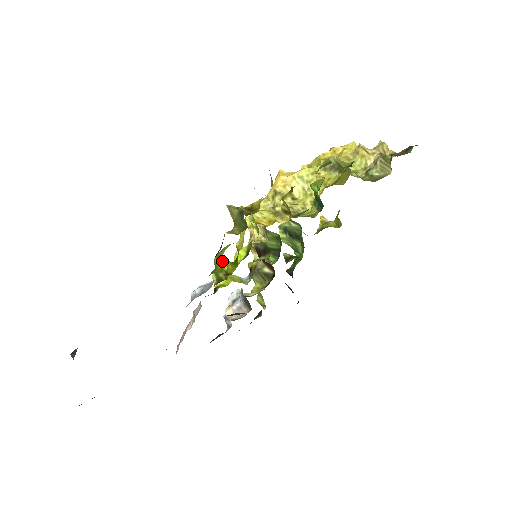
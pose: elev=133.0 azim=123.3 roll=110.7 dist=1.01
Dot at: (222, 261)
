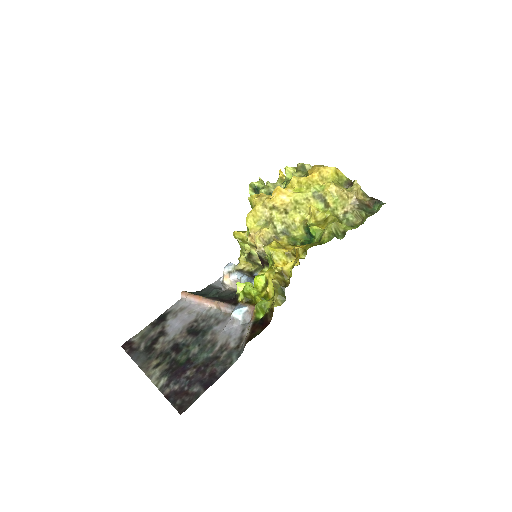
Dot at: (250, 289)
